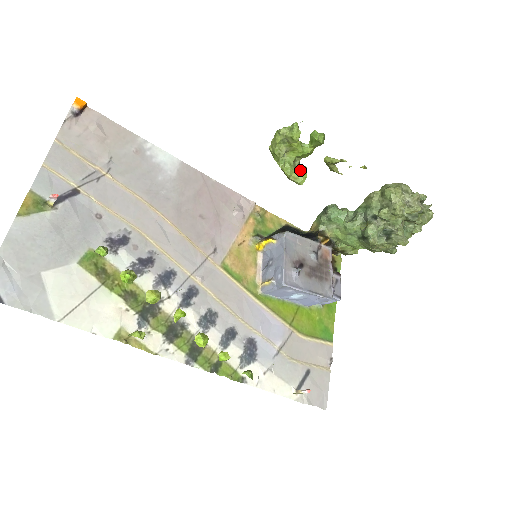
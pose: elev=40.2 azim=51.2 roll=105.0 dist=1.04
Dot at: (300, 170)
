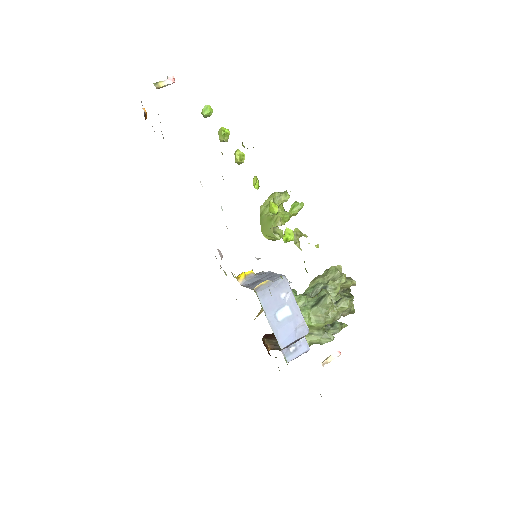
Dot at: (278, 230)
